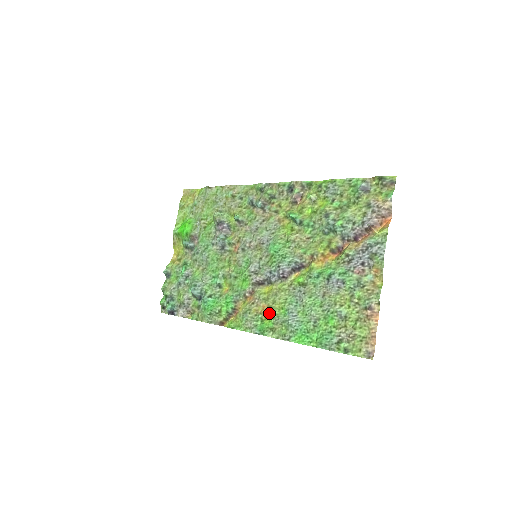
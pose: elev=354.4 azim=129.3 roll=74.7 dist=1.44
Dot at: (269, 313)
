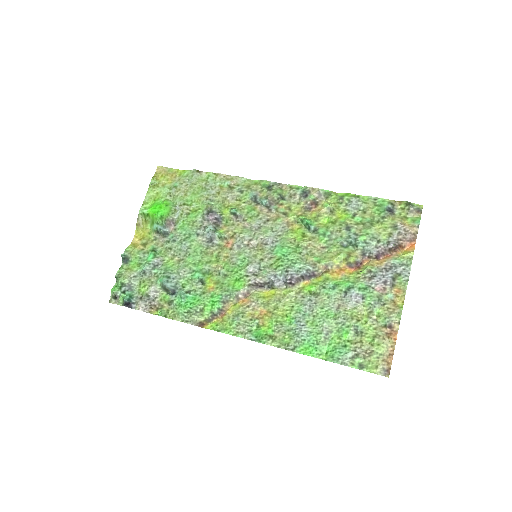
Dot at: (269, 319)
